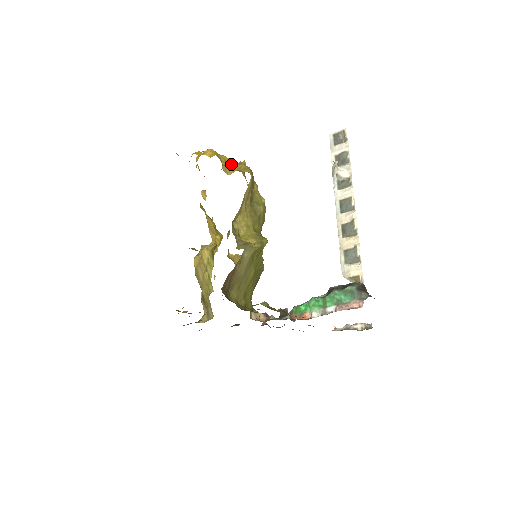
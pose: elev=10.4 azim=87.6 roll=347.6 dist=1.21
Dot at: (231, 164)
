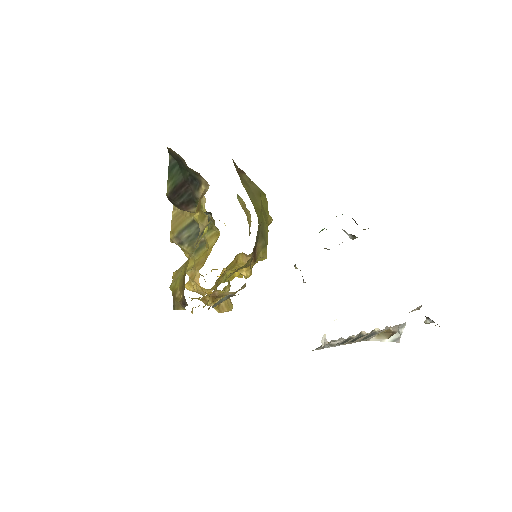
Dot at: occluded
